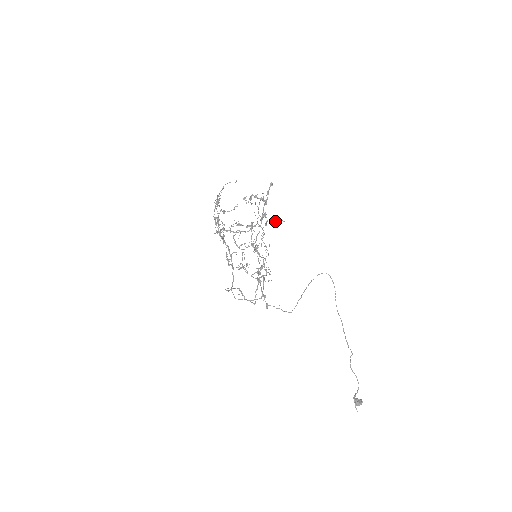
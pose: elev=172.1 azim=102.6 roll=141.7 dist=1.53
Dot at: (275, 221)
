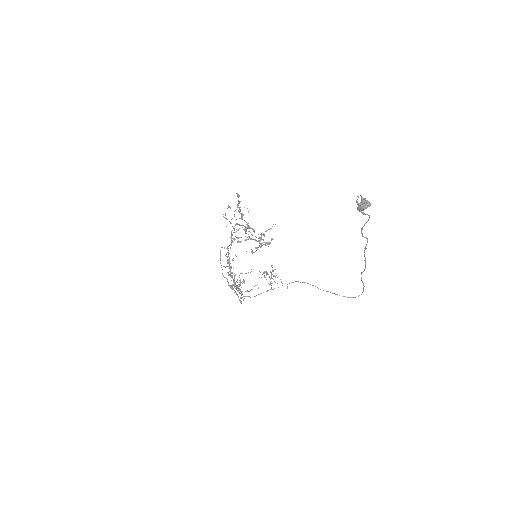
Dot at: (268, 229)
